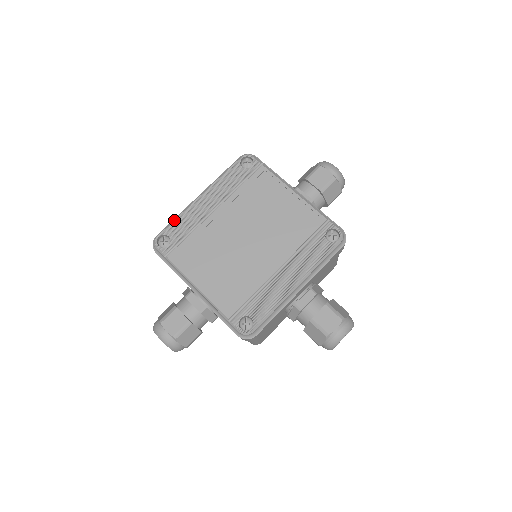
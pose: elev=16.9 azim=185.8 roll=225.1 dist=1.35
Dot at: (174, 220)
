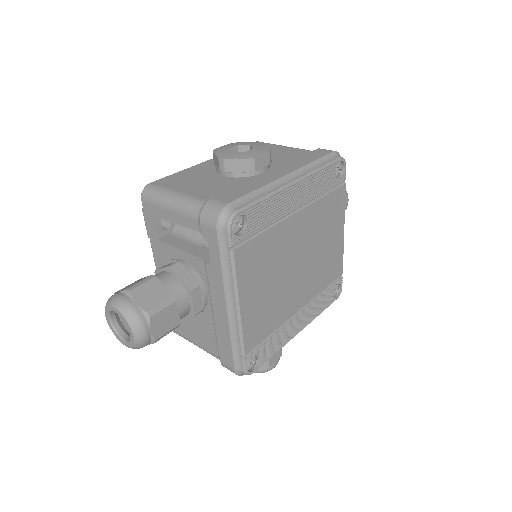
Dot at: (263, 200)
